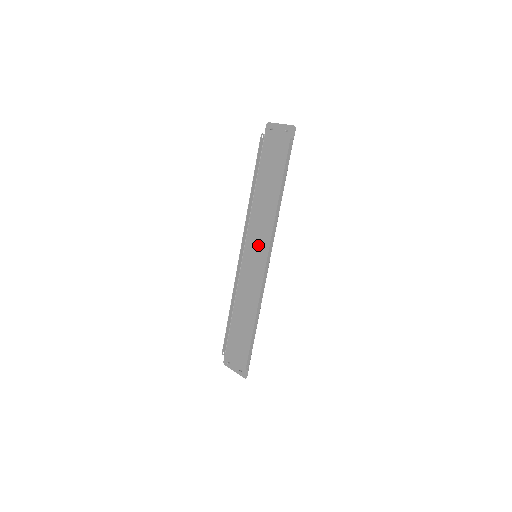
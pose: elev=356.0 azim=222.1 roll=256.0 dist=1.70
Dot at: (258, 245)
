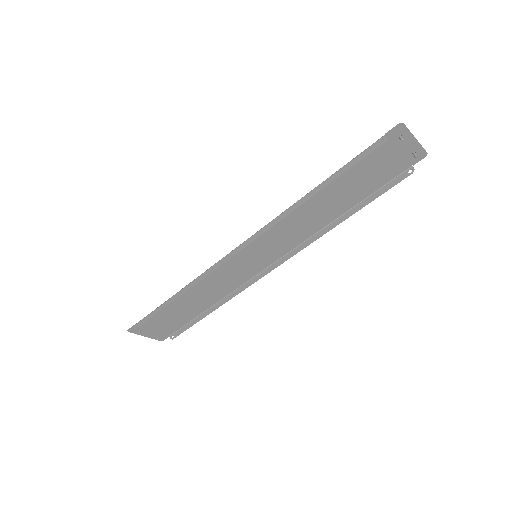
Dot at: (268, 247)
